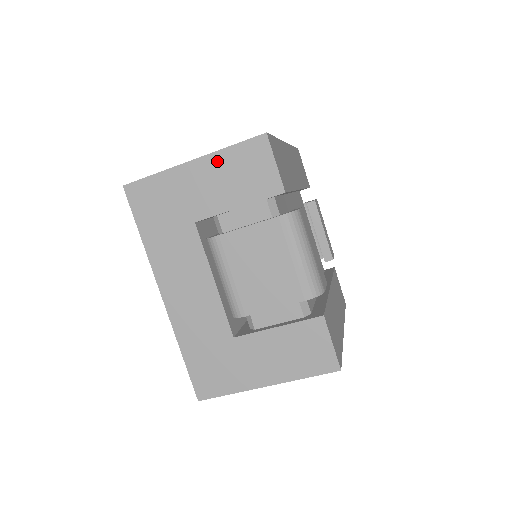
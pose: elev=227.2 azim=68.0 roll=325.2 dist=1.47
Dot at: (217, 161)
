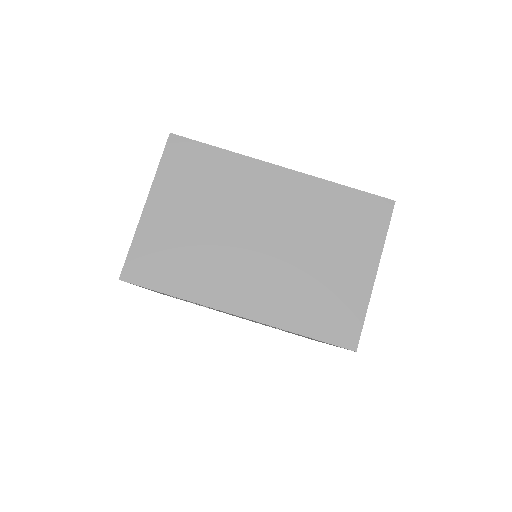
Dot at: occluded
